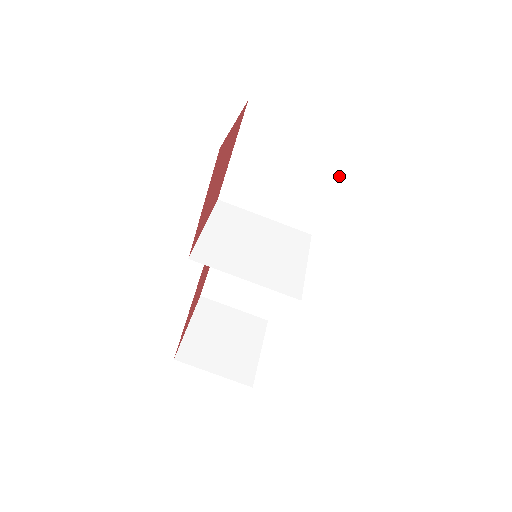
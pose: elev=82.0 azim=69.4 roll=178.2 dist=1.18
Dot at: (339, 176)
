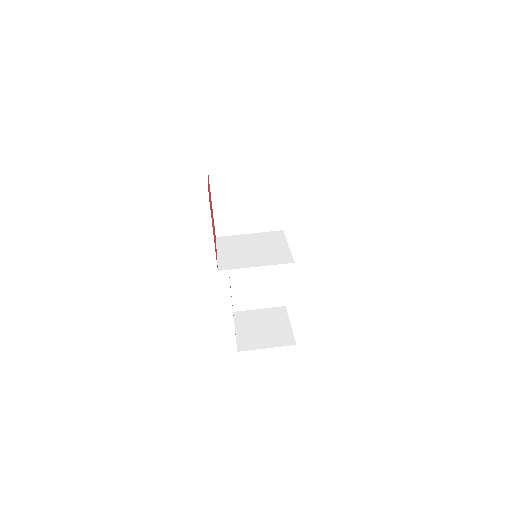
Dot at: (280, 186)
